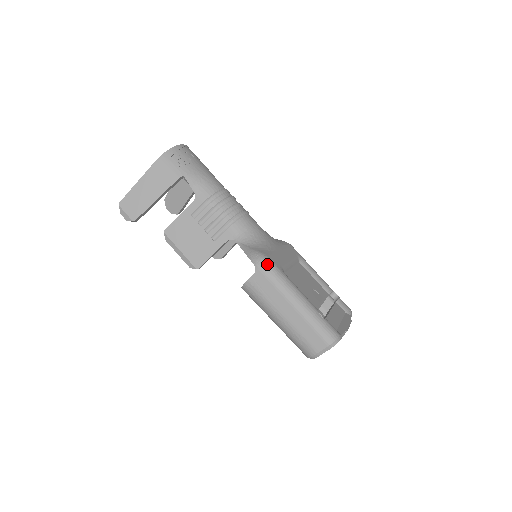
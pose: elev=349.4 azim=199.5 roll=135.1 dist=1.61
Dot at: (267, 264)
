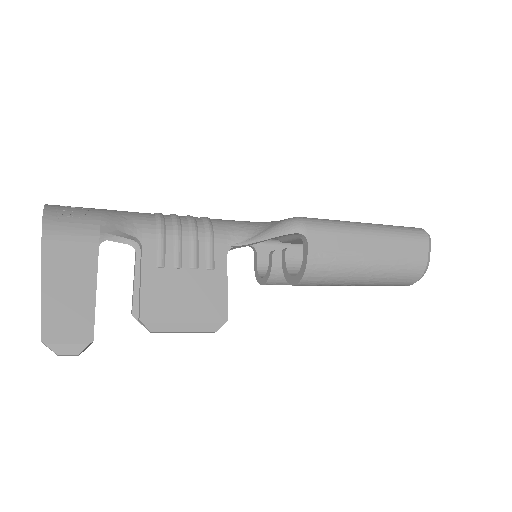
Dot at: (308, 220)
